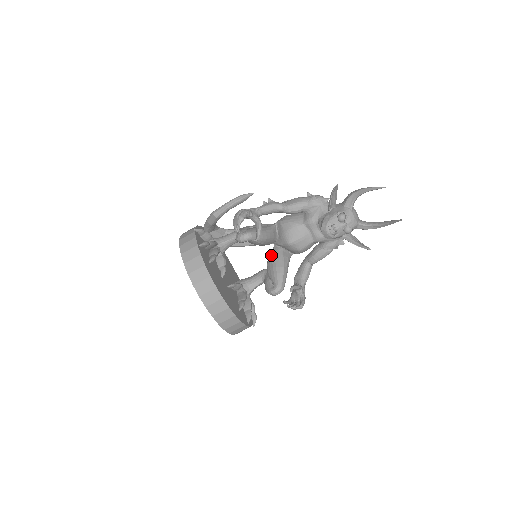
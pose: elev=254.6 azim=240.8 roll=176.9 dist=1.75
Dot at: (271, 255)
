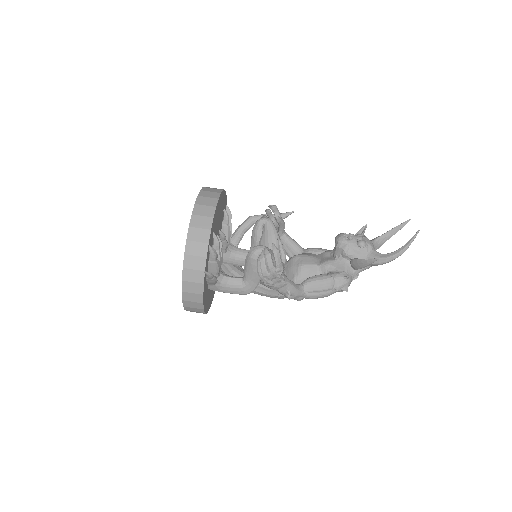
Dot at: occluded
